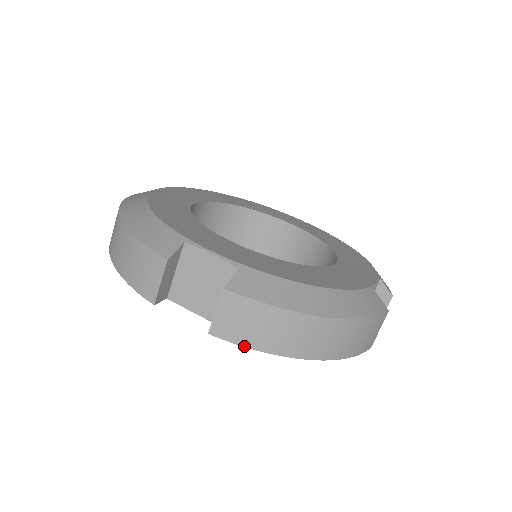
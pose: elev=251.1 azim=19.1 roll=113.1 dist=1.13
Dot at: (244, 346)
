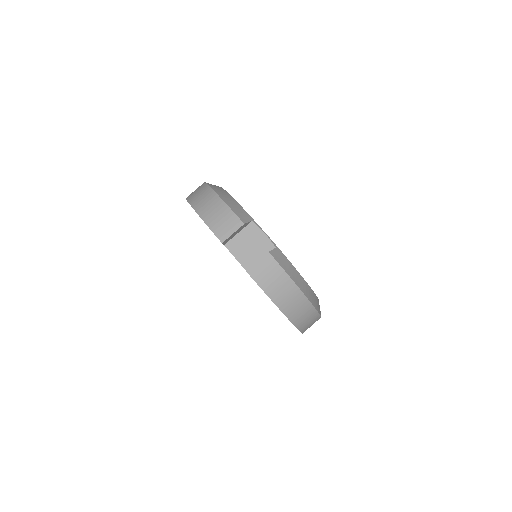
Dot at: (261, 287)
